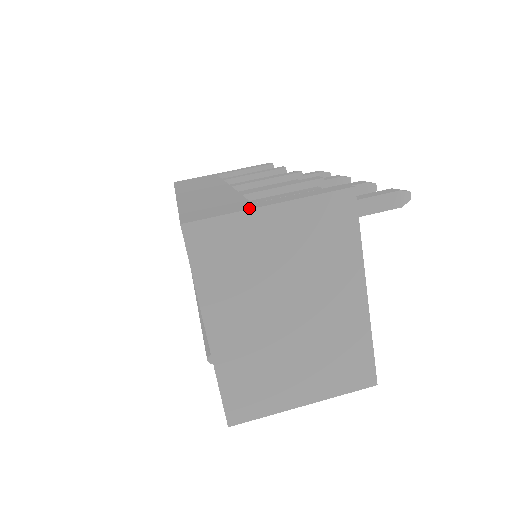
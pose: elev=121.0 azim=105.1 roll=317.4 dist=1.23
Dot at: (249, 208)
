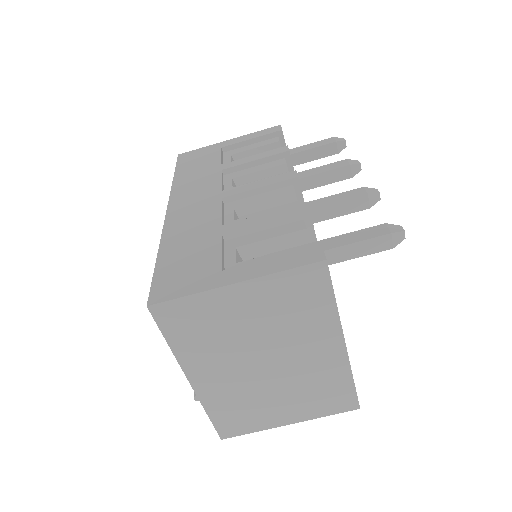
Dot at: (214, 286)
